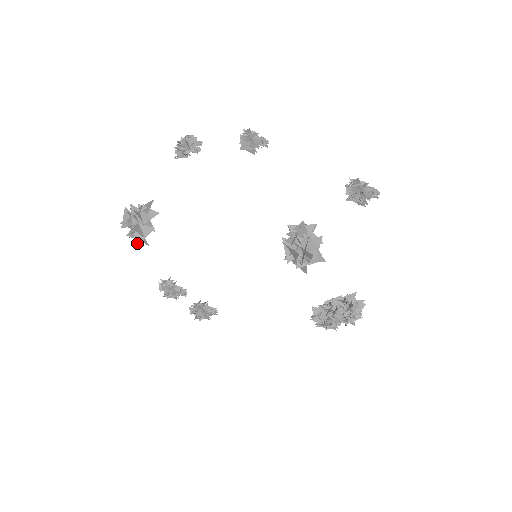
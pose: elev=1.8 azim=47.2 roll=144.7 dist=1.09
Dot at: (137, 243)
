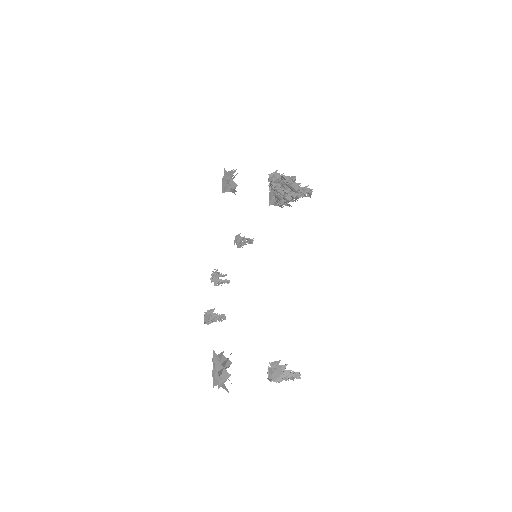
Dot at: occluded
